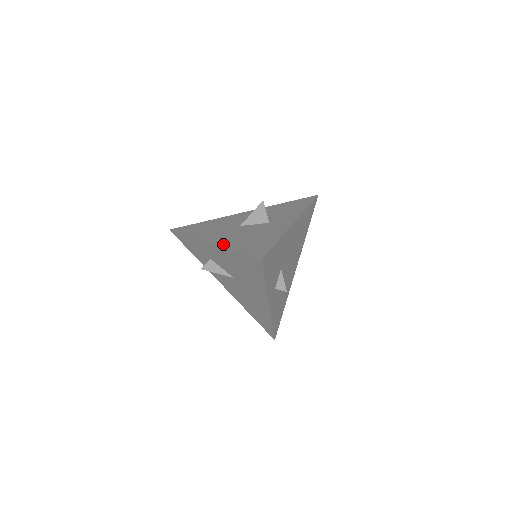
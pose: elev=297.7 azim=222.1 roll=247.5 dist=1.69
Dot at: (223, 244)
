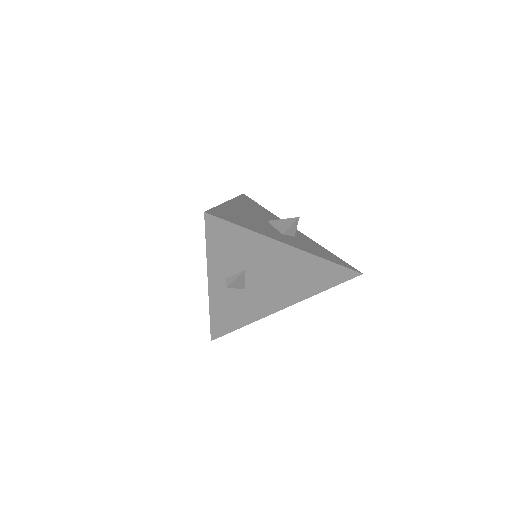
Dot at: (226, 205)
